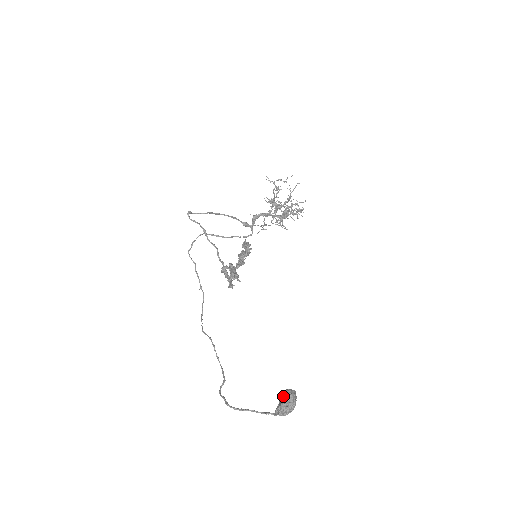
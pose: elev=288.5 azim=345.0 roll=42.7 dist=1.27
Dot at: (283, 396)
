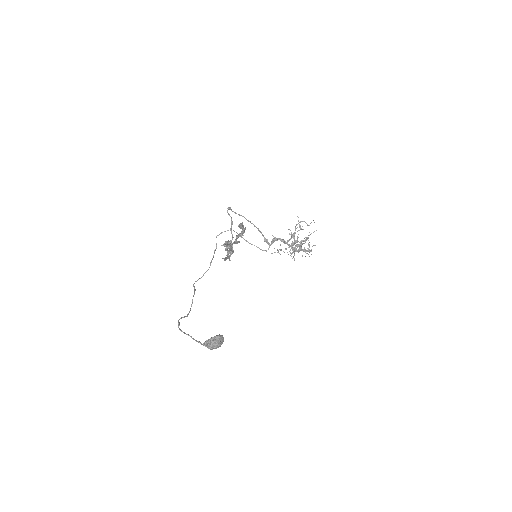
Dot at: (214, 336)
